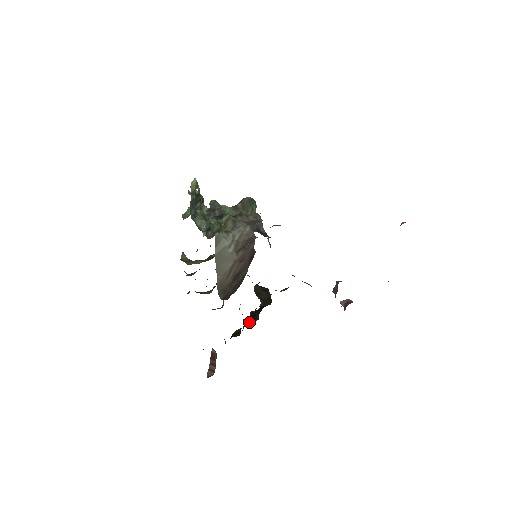
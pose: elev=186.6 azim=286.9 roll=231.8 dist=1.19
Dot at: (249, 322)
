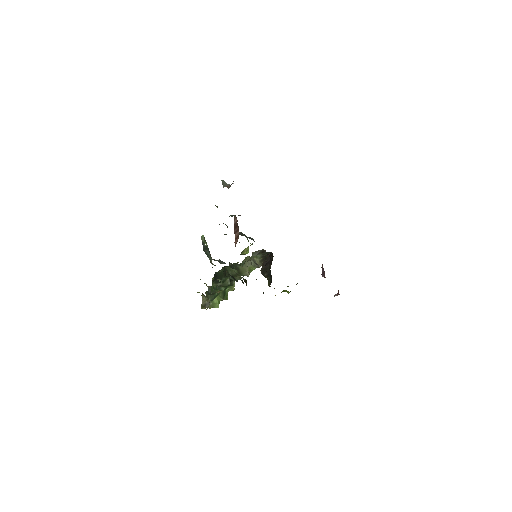
Dot at: occluded
